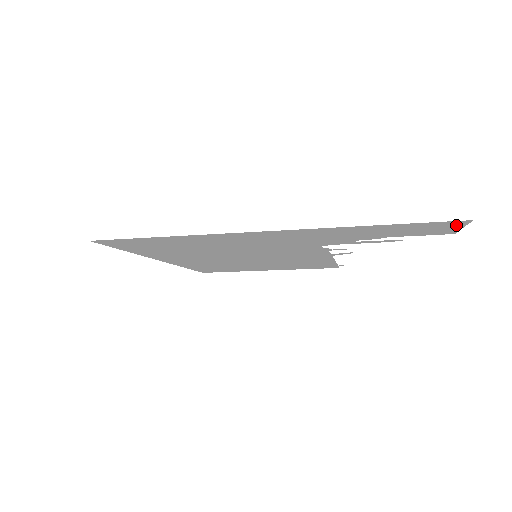
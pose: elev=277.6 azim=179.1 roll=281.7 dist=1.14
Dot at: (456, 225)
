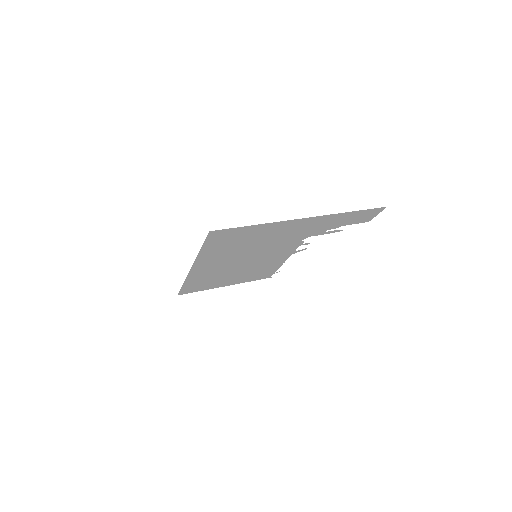
Dot at: (378, 212)
